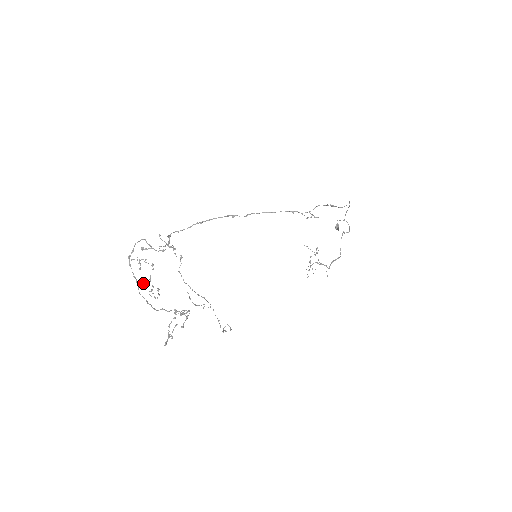
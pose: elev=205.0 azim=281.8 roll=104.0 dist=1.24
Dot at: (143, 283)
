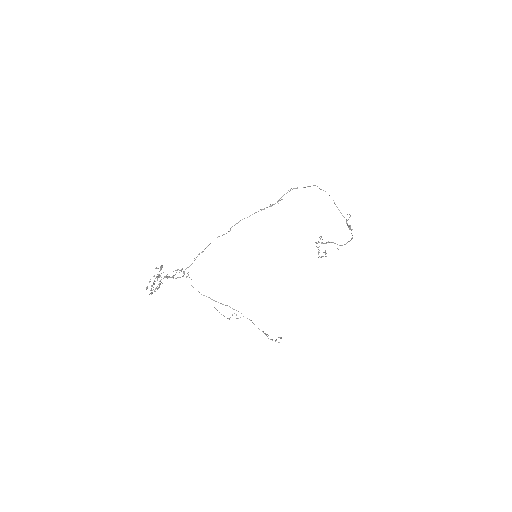
Dot at: occluded
